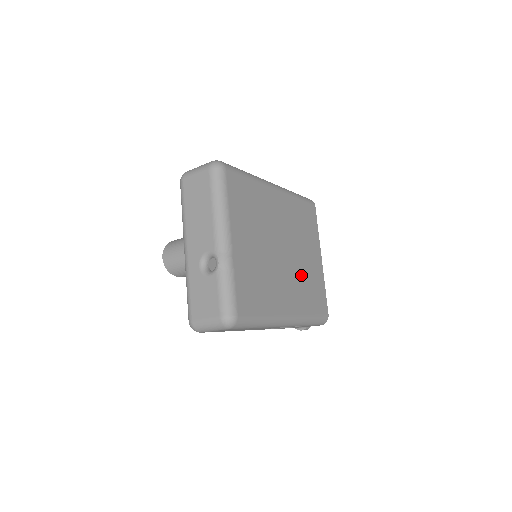
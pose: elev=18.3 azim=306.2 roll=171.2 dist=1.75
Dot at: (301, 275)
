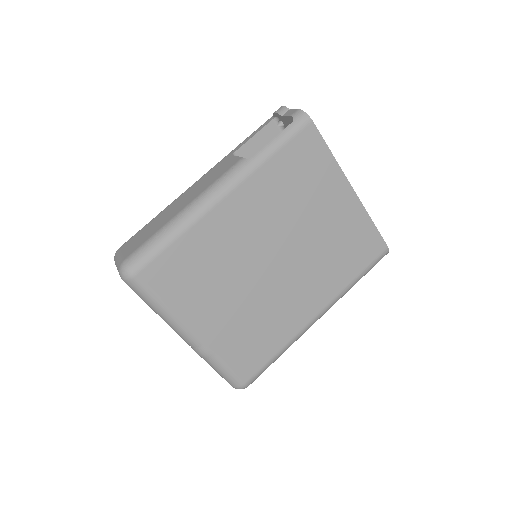
Dot at: (320, 253)
